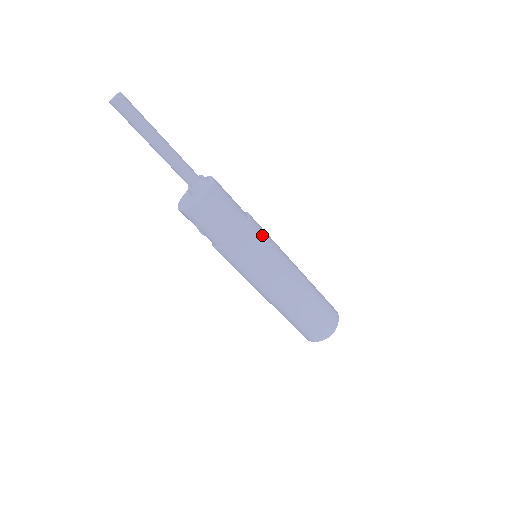
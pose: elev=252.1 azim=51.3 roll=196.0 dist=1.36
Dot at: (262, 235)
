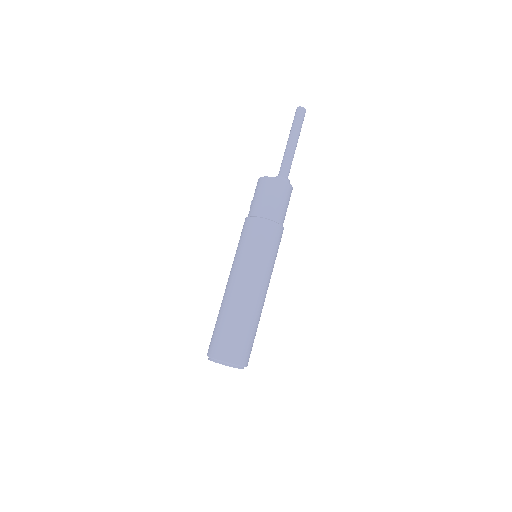
Dot at: (277, 242)
